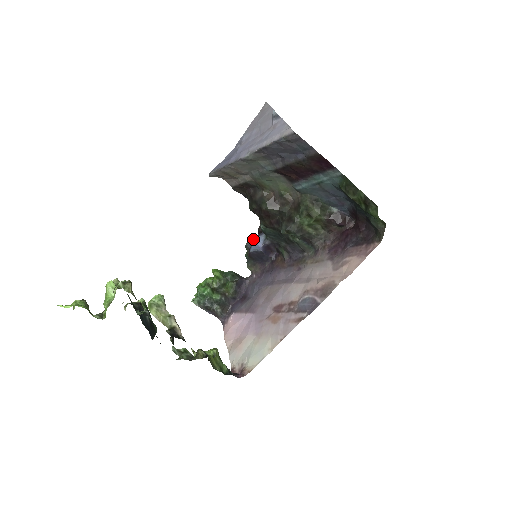
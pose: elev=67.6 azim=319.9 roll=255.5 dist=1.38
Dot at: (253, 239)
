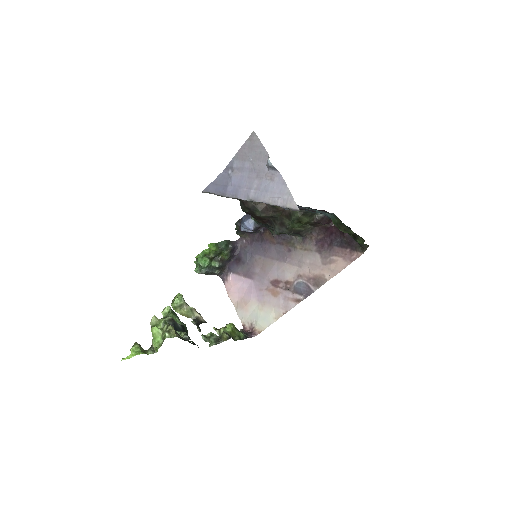
Dot at: (242, 218)
